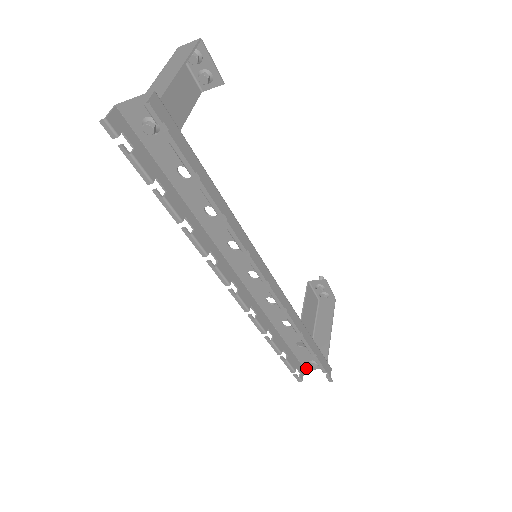
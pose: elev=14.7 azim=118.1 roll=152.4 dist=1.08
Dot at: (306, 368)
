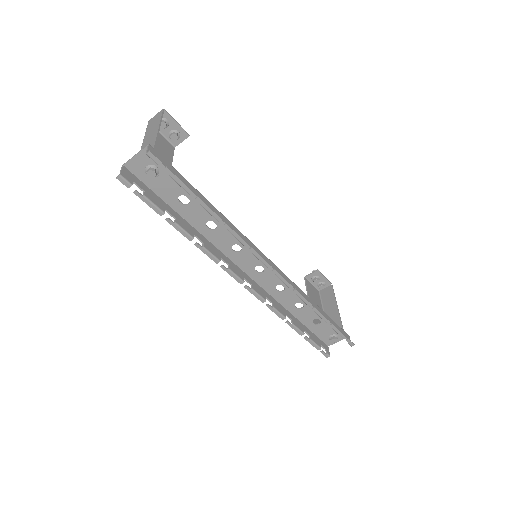
Dot at: (329, 345)
